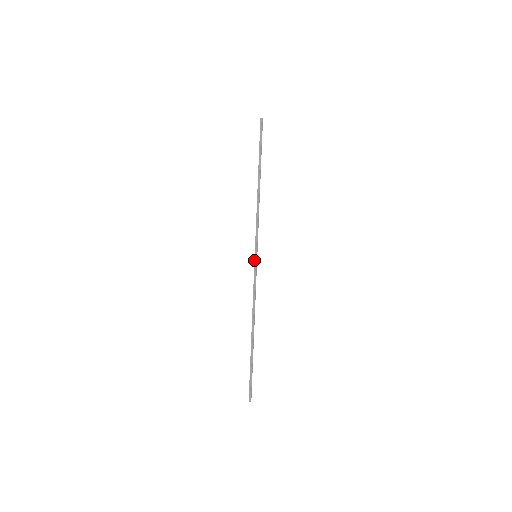
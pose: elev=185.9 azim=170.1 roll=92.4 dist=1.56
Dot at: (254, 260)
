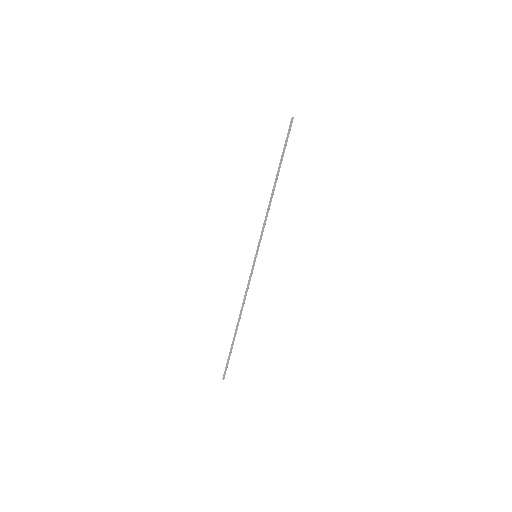
Dot at: occluded
